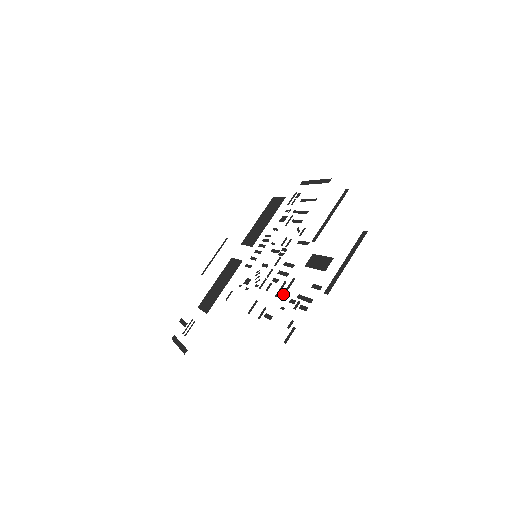
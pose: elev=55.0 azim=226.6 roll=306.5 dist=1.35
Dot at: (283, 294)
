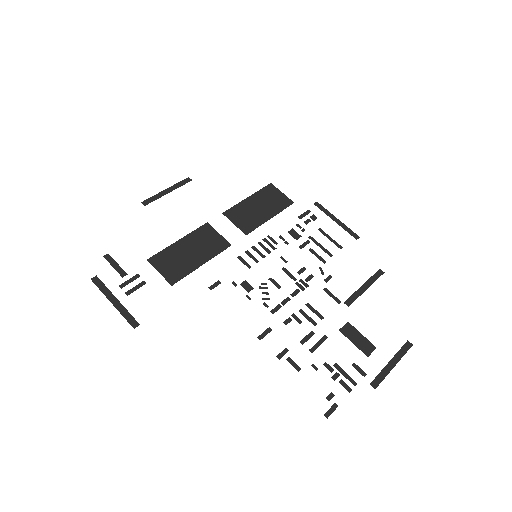
Dot at: (313, 348)
